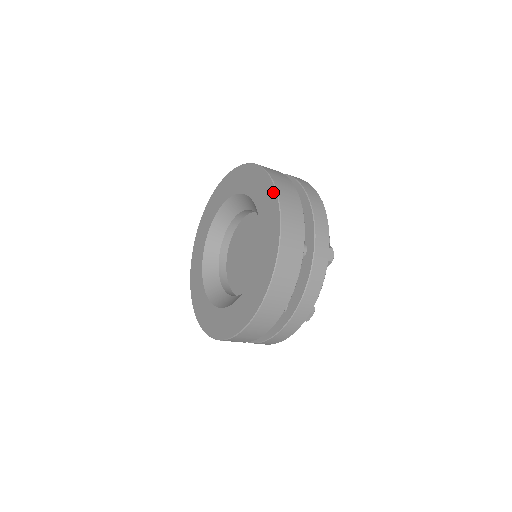
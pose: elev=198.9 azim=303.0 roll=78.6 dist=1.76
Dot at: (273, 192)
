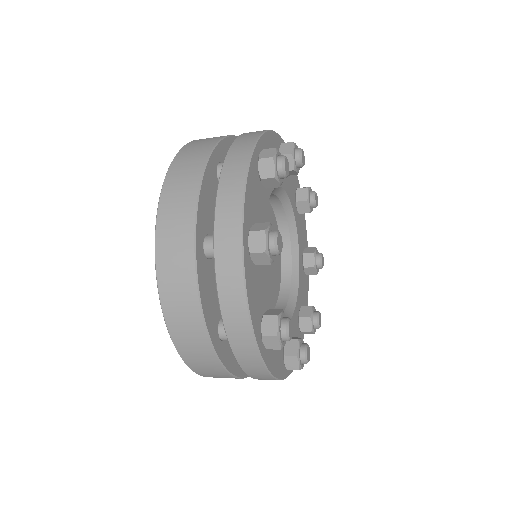
Dot at: (159, 278)
